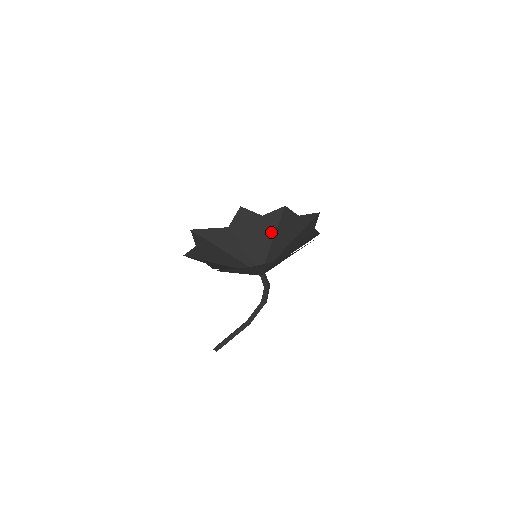
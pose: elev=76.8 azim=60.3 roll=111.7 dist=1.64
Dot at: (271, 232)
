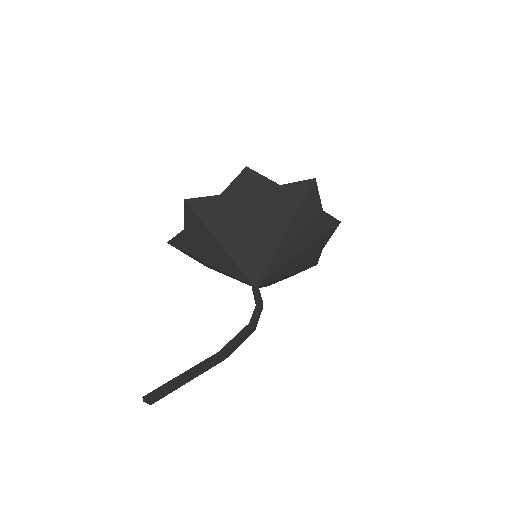
Dot at: occluded
